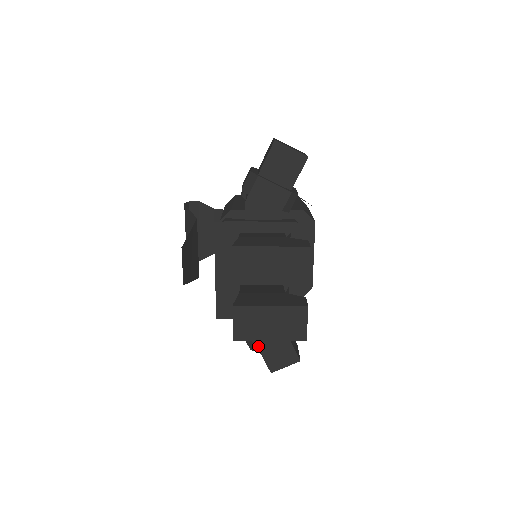
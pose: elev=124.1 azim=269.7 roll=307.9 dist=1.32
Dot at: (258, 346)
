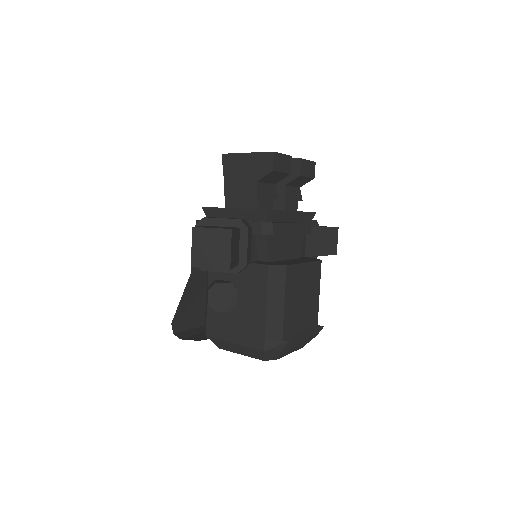
Dot at: (209, 218)
